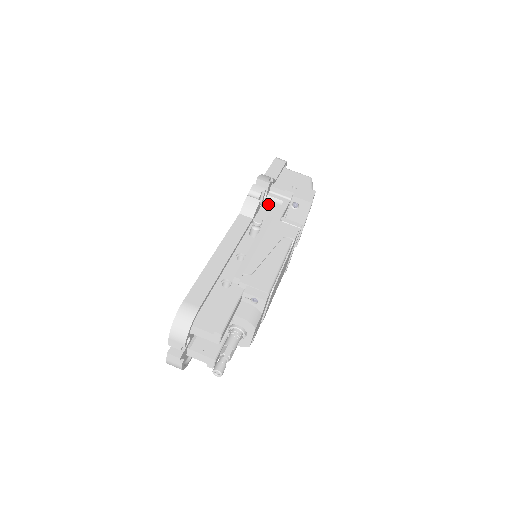
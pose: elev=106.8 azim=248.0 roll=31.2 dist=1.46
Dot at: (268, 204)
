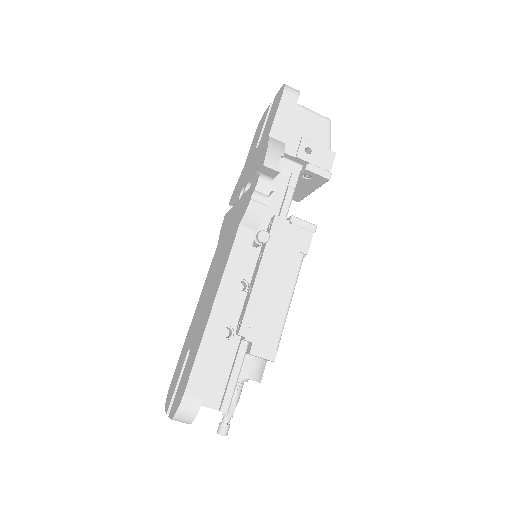
Dot at: occluded
